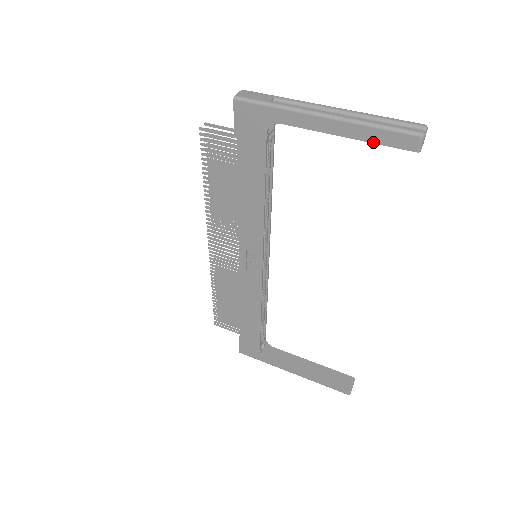
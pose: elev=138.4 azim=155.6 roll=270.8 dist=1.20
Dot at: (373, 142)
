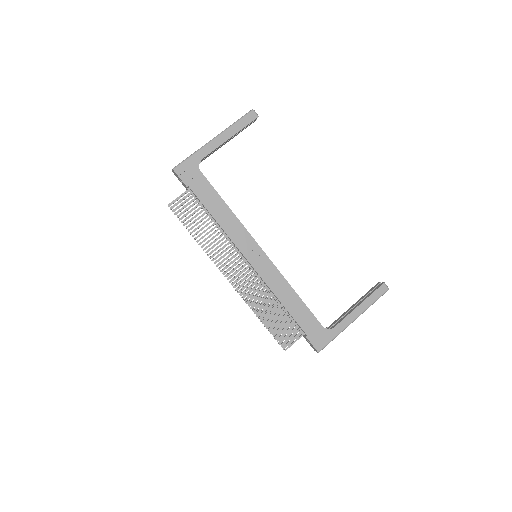
Dot at: (241, 129)
